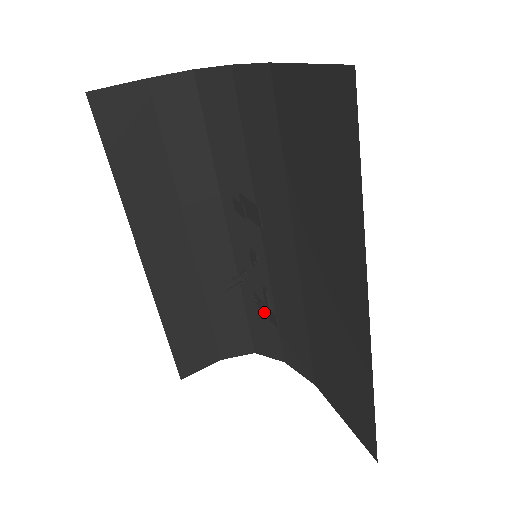
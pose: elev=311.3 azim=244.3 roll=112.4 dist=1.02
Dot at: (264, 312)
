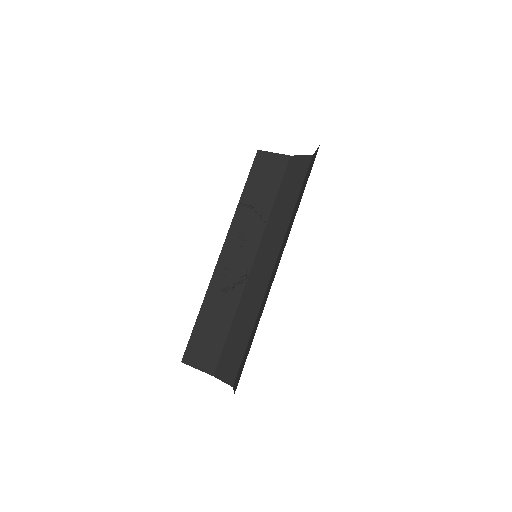
Dot at: (227, 287)
